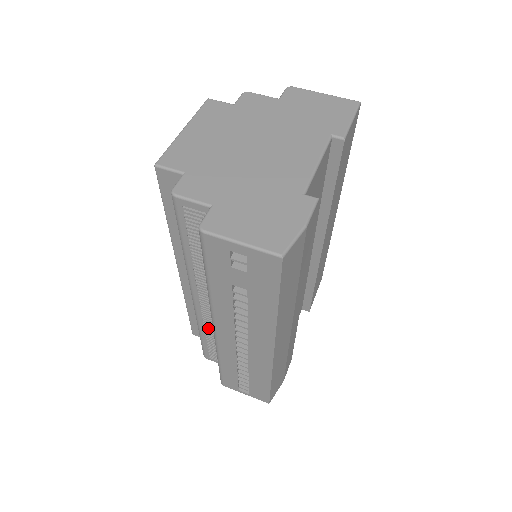
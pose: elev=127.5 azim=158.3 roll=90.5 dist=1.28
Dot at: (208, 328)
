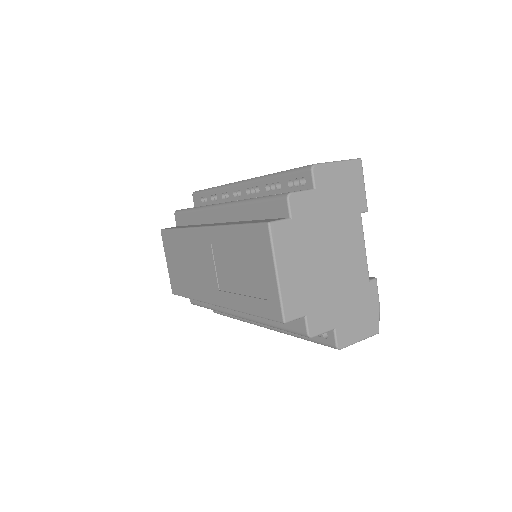
Dot at: occluded
